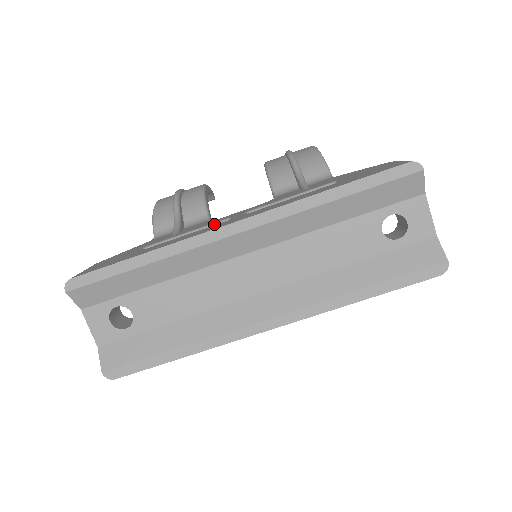
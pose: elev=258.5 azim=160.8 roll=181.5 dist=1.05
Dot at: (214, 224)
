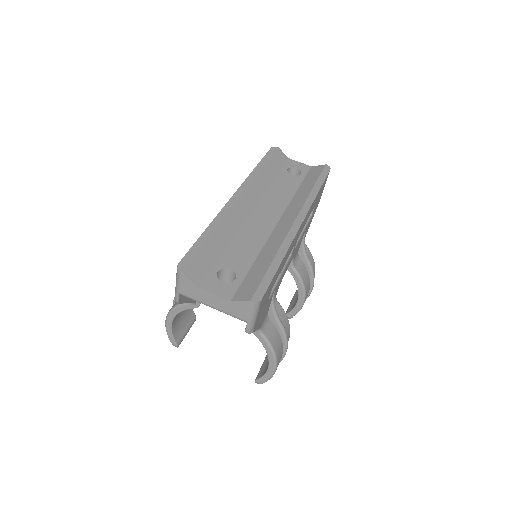
Dot at: occluded
